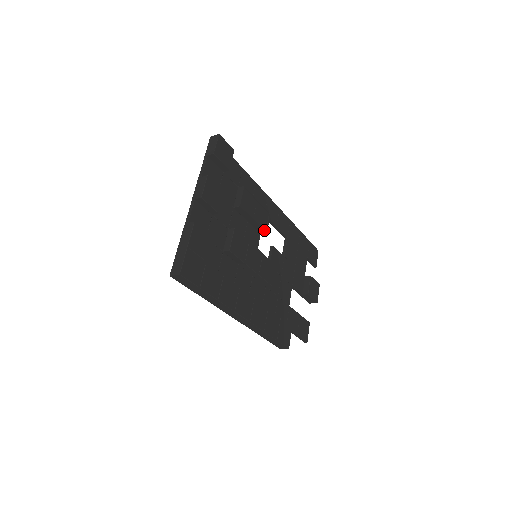
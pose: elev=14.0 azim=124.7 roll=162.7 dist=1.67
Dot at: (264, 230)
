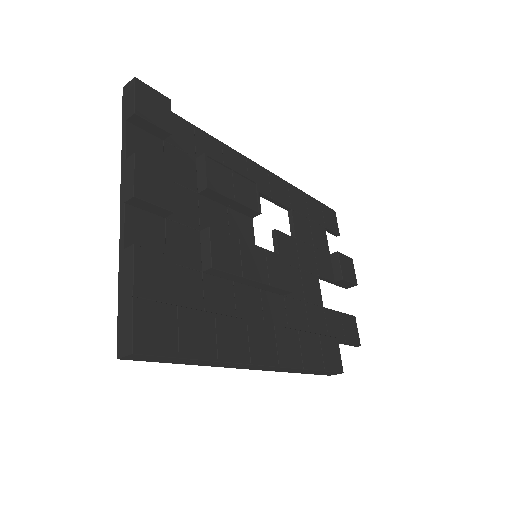
Dot at: (256, 212)
